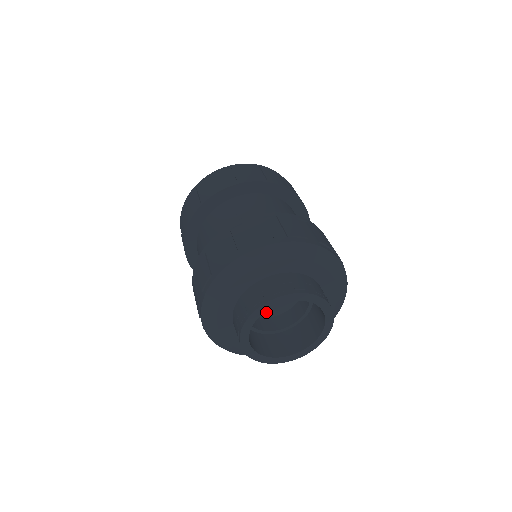
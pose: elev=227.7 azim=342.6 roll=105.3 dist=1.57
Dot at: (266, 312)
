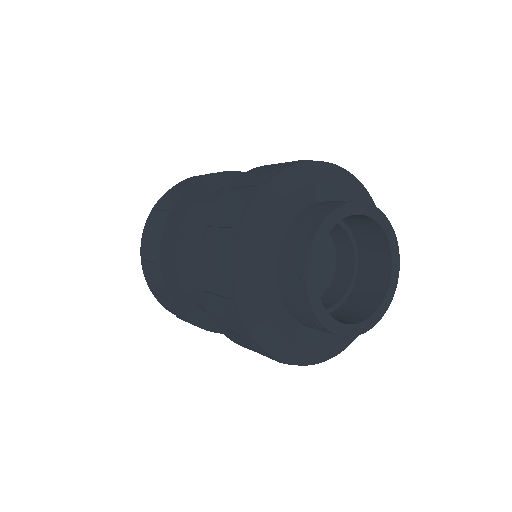
Dot at: occluded
